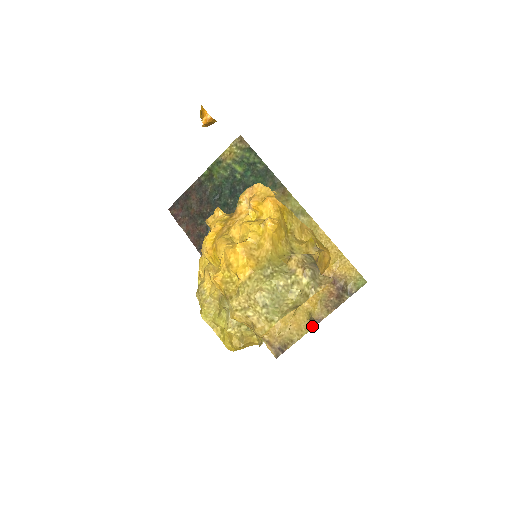
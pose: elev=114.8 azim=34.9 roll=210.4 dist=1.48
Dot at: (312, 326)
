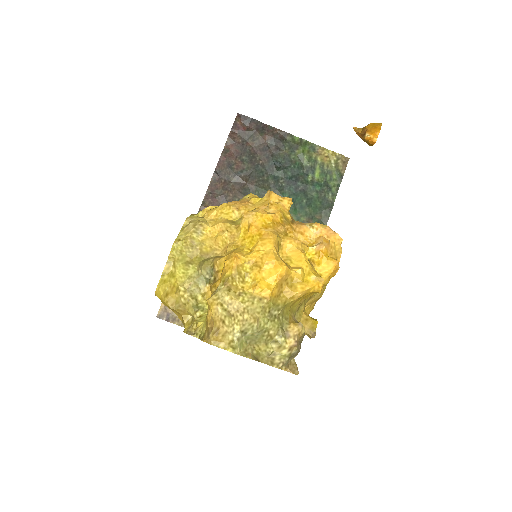
Dot at: occluded
